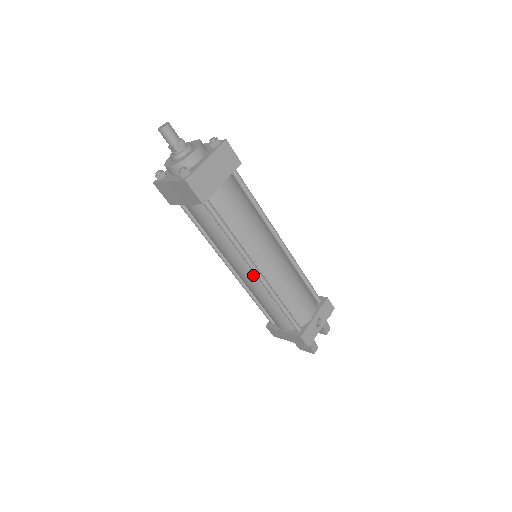
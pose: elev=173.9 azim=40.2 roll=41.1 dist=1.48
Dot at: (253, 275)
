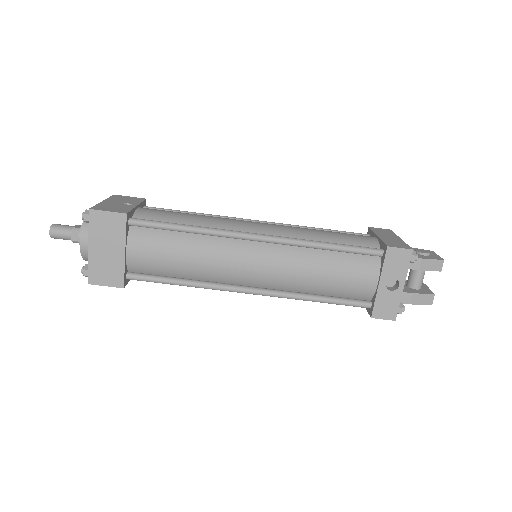
Dot at: occluded
